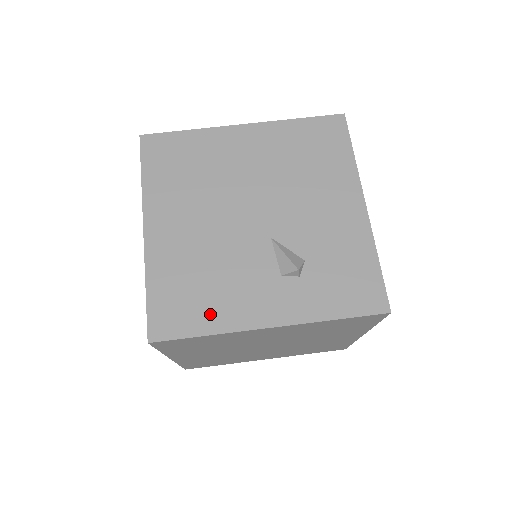
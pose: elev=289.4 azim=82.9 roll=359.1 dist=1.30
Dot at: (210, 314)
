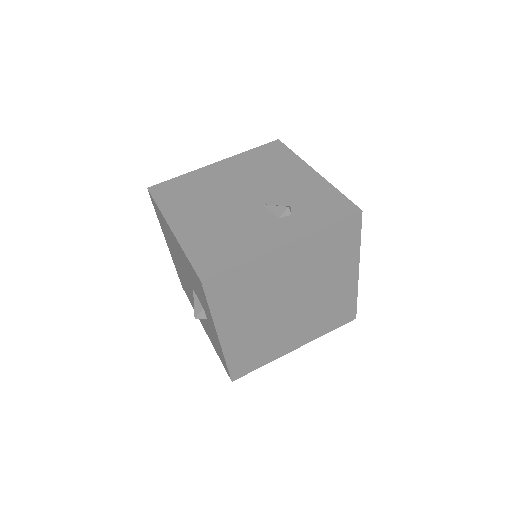
Dot at: (239, 252)
